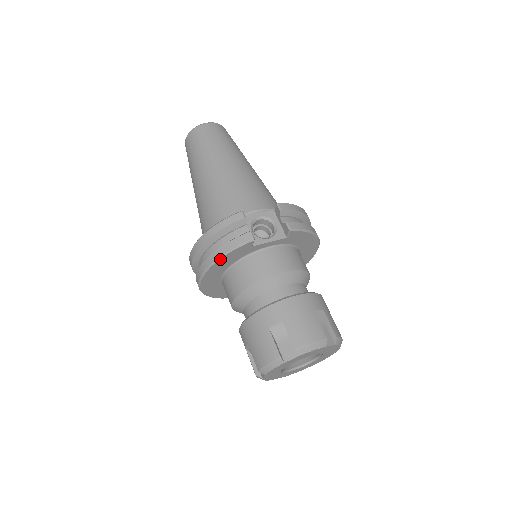
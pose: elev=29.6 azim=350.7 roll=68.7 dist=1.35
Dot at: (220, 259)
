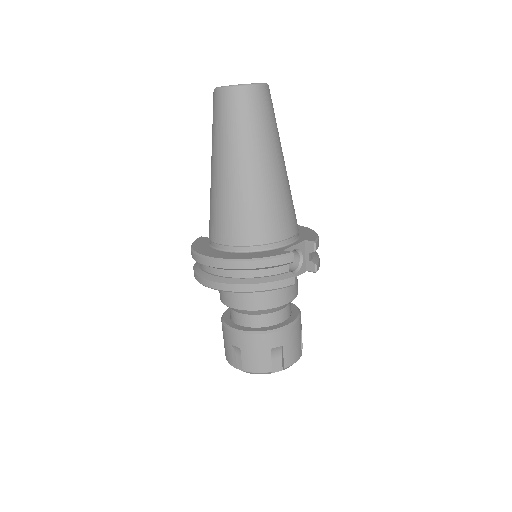
Dot at: (257, 291)
